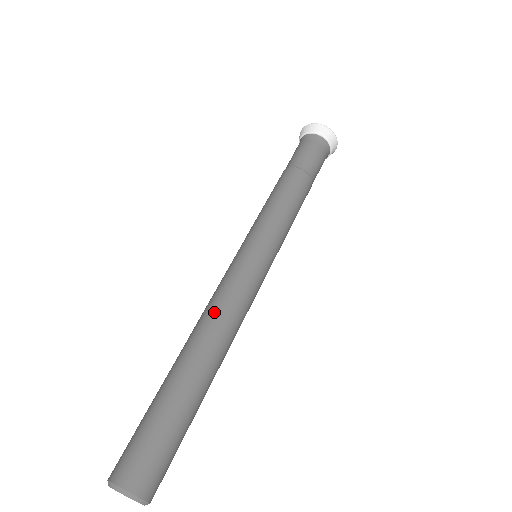
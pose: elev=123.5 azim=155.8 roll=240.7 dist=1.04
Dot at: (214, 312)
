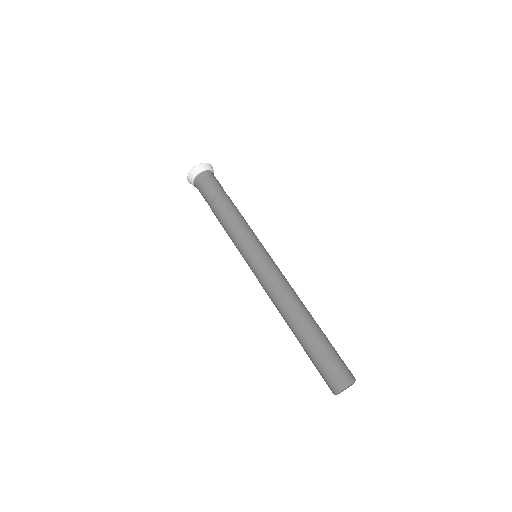
Dot at: (292, 290)
